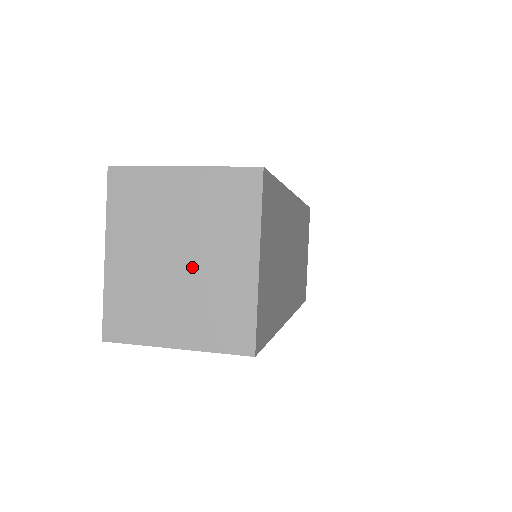
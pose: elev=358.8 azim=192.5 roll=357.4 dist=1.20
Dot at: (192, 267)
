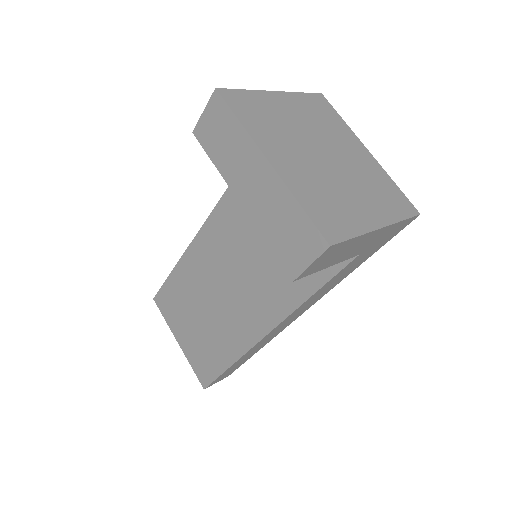
Dot at: (338, 160)
